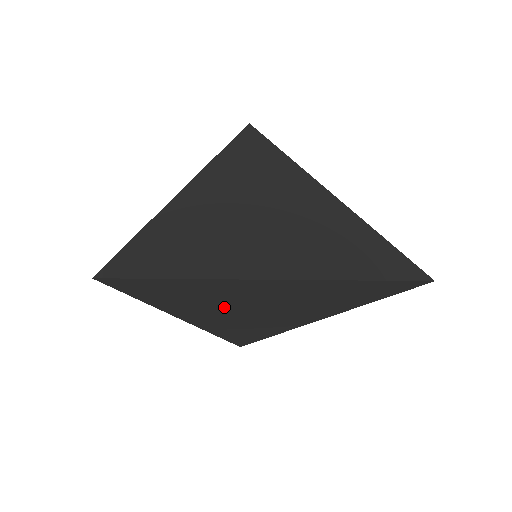
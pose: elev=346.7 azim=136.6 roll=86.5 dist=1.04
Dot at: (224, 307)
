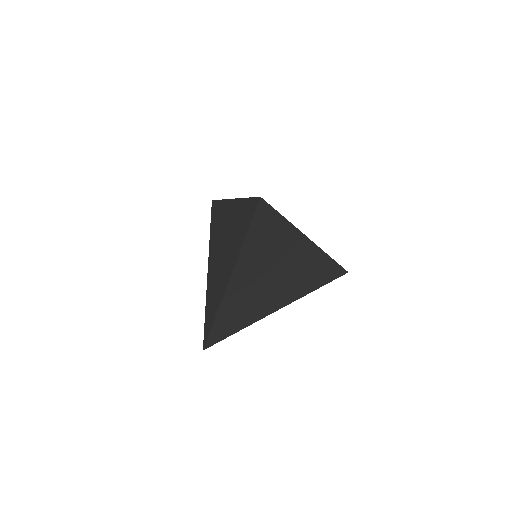
Dot at: (265, 267)
